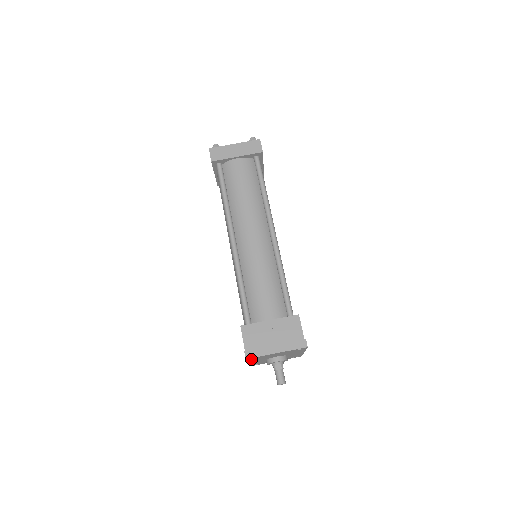
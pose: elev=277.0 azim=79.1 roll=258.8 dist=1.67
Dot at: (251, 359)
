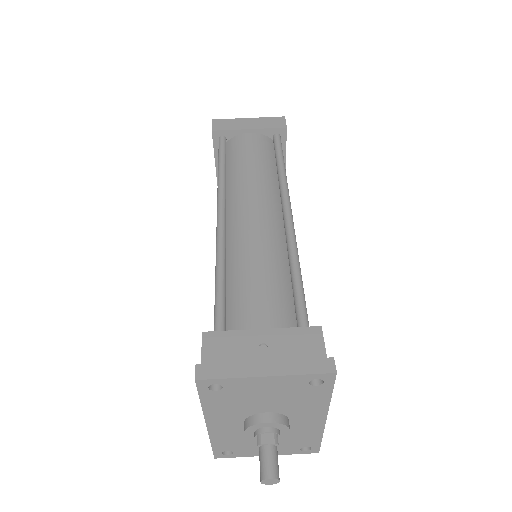
Dot at: (209, 393)
